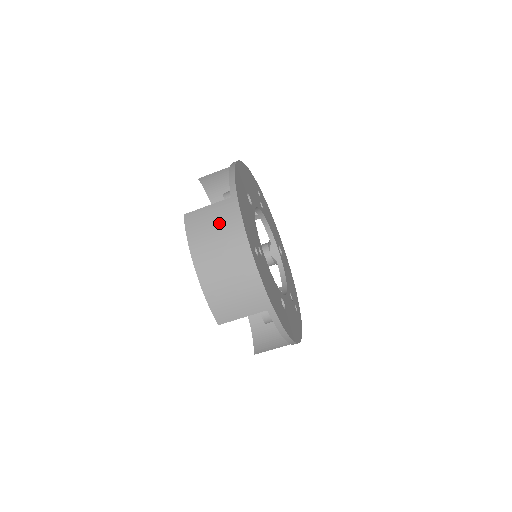
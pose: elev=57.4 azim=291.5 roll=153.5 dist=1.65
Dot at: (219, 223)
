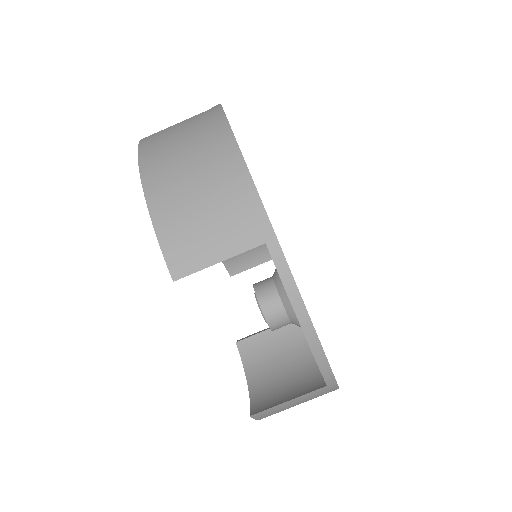
Dot at: (190, 127)
